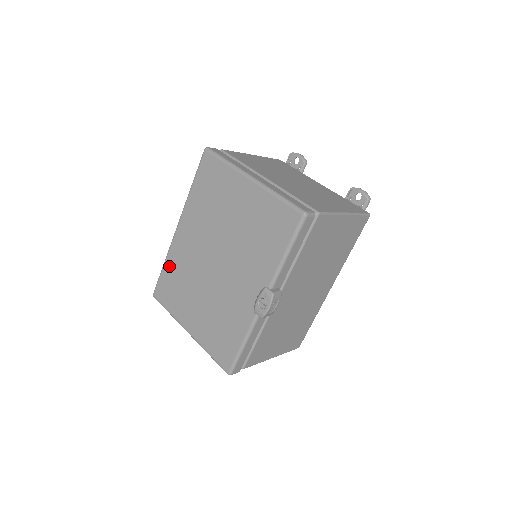
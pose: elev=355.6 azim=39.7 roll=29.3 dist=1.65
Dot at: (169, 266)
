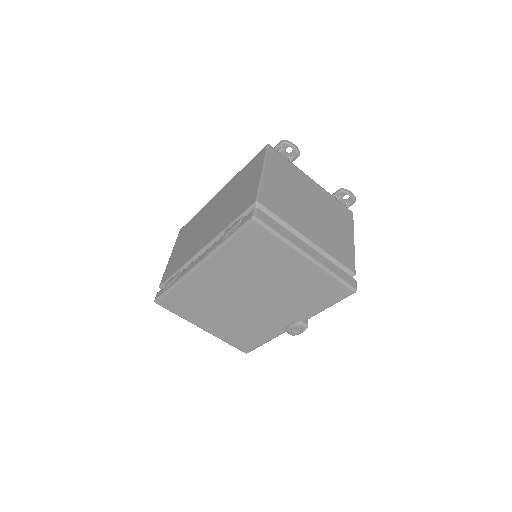
Dot at: (183, 289)
